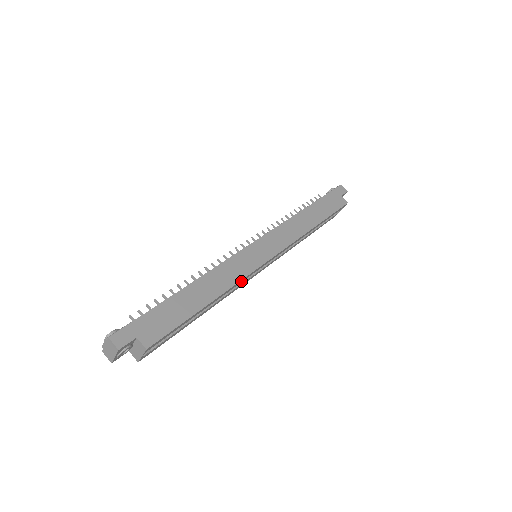
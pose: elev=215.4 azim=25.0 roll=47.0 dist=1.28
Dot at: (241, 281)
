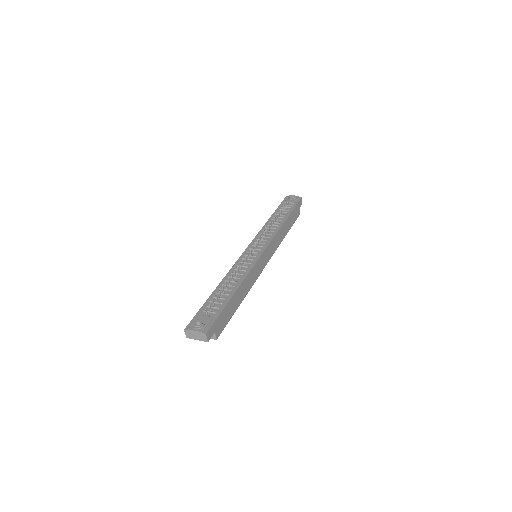
Dot at: occluded
